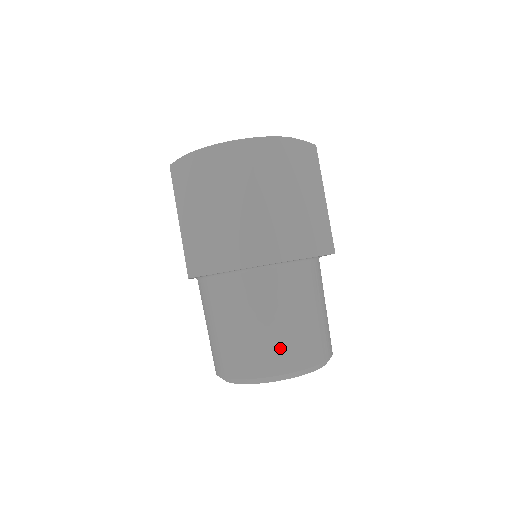
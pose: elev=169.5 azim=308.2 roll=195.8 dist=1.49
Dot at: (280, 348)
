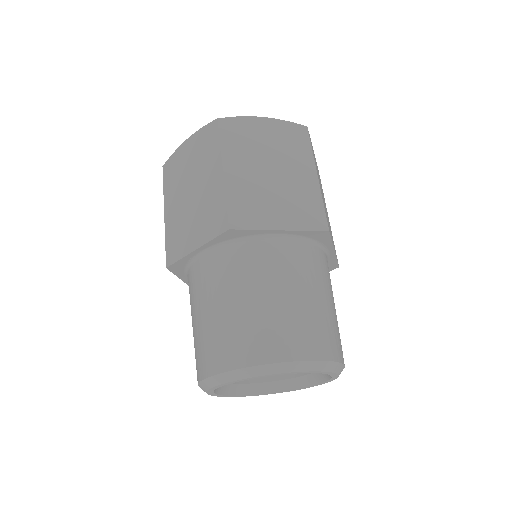
Dot at: (247, 333)
